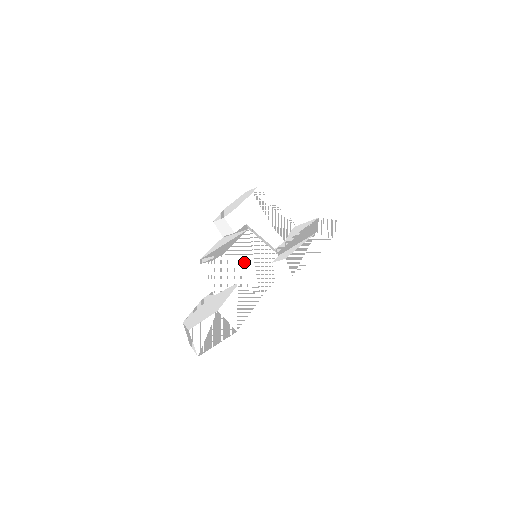
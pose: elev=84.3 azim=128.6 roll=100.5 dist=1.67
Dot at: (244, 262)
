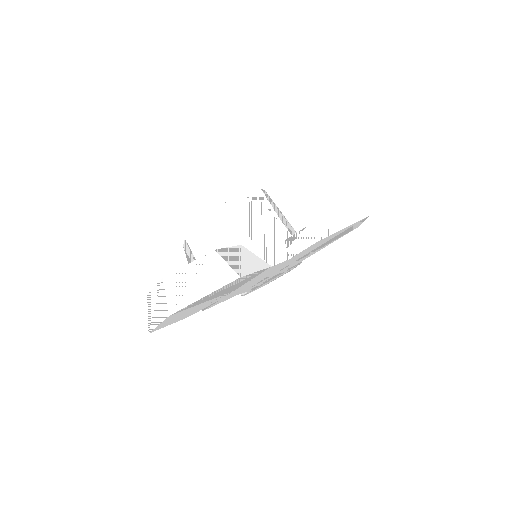
Dot at: (252, 224)
